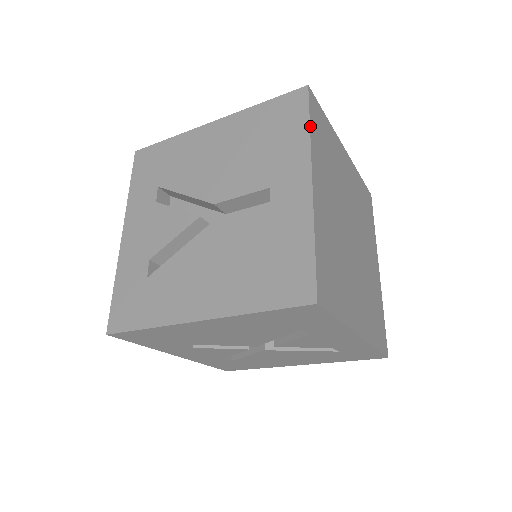
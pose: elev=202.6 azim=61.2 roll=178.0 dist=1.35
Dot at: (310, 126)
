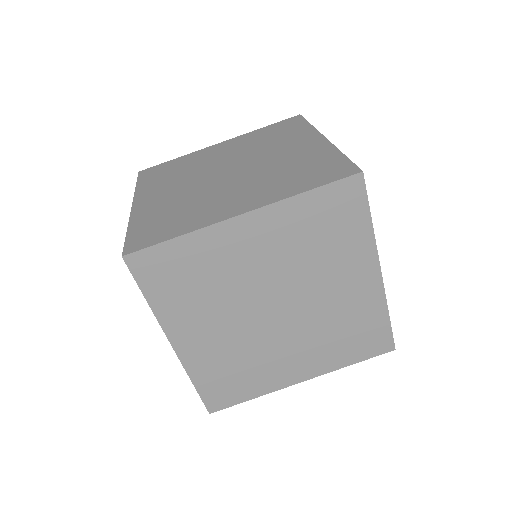
Dot at: (146, 299)
